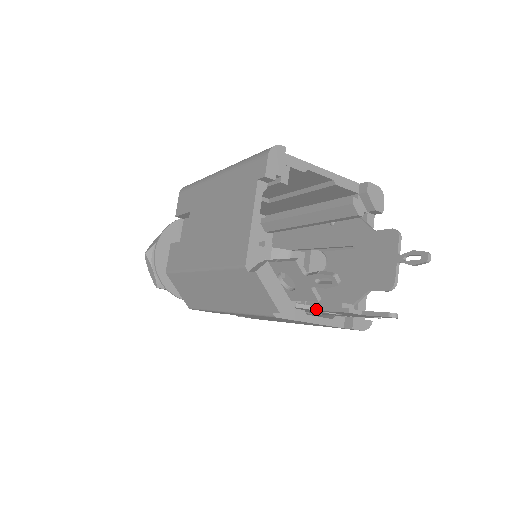
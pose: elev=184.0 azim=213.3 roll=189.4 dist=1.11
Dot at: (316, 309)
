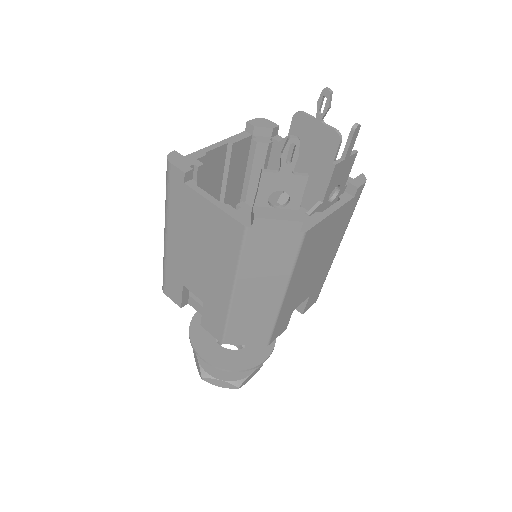
Dot at: (321, 202)
